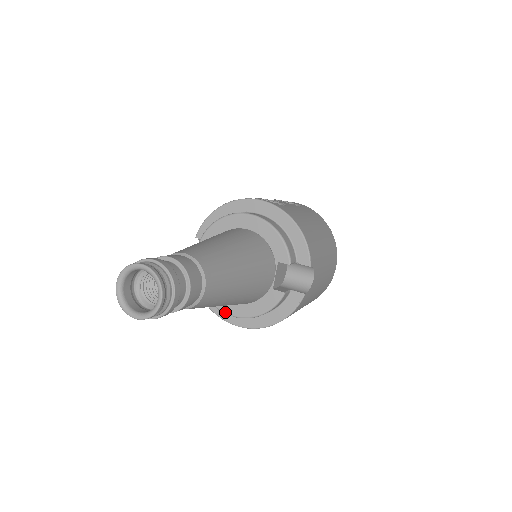
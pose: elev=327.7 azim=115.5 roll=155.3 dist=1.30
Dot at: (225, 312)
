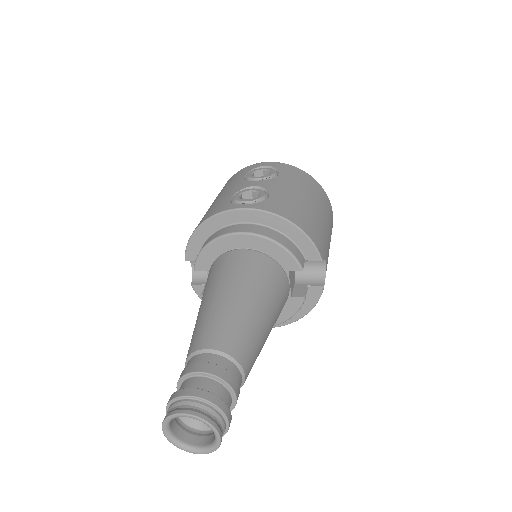
Dot at: occluded
